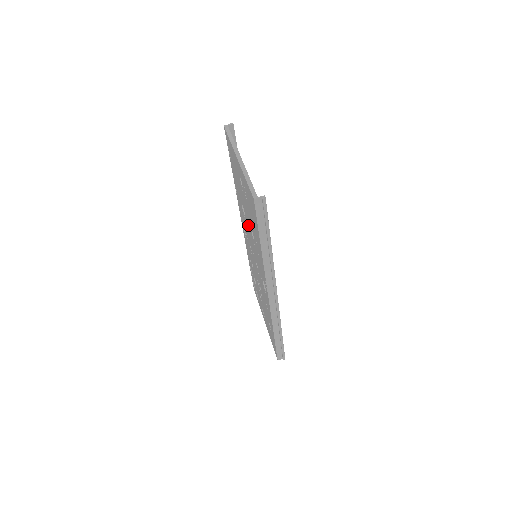
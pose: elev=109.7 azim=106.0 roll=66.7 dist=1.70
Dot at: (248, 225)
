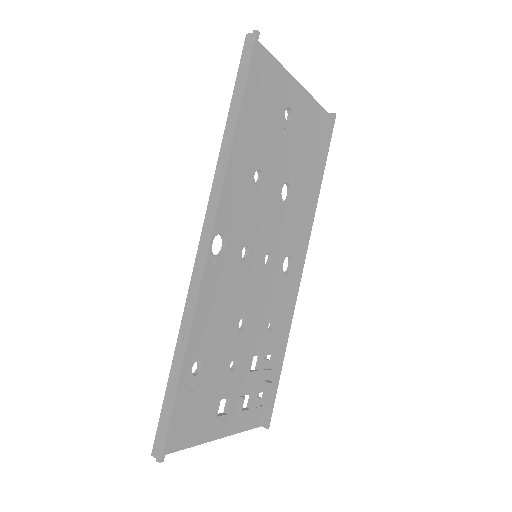
Dot at: occluded
